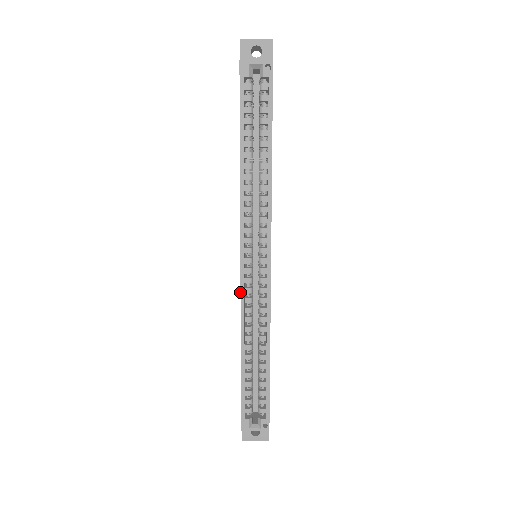
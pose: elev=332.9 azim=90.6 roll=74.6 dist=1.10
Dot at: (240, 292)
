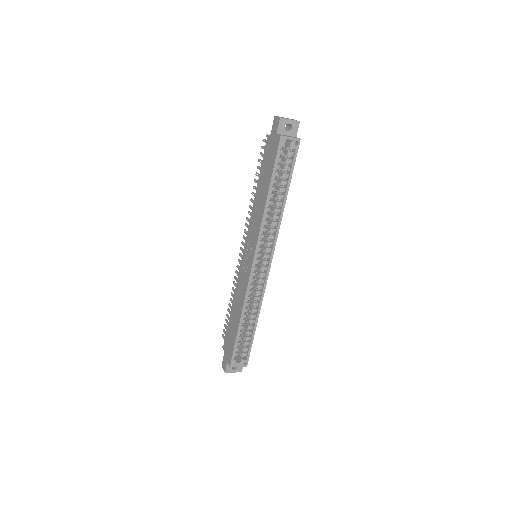
Dot at: (248, 282)
